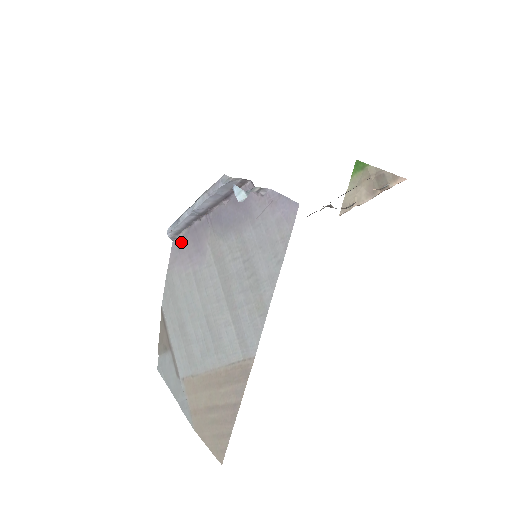
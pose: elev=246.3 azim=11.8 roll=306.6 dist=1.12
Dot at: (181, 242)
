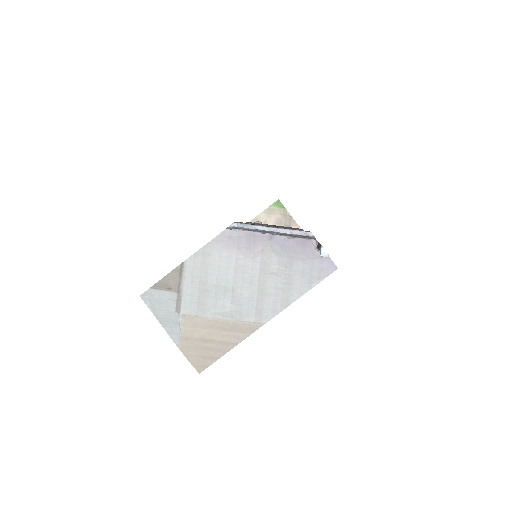
Dot at: (235, 235)
